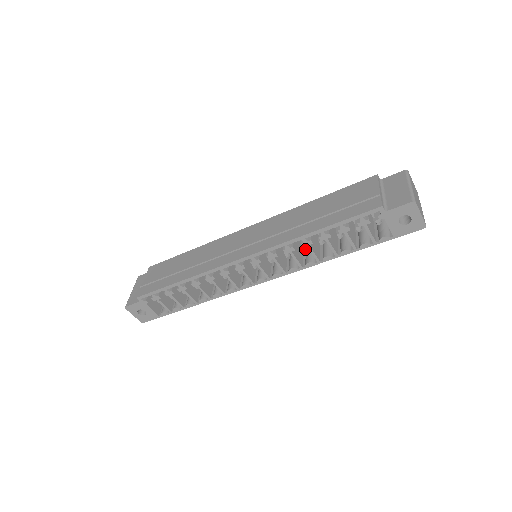
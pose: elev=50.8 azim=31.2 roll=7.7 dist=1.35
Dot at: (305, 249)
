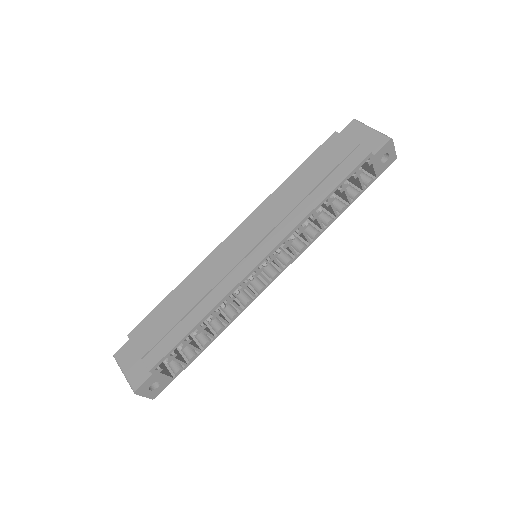
Dot at: (308, 224)
